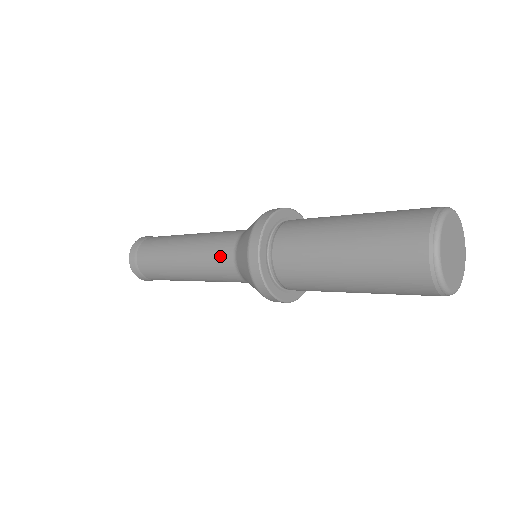
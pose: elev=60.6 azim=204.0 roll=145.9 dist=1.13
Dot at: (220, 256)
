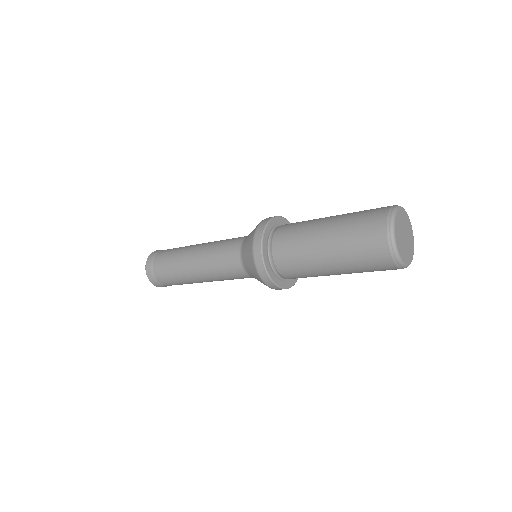
Dot at: (228, 253)
